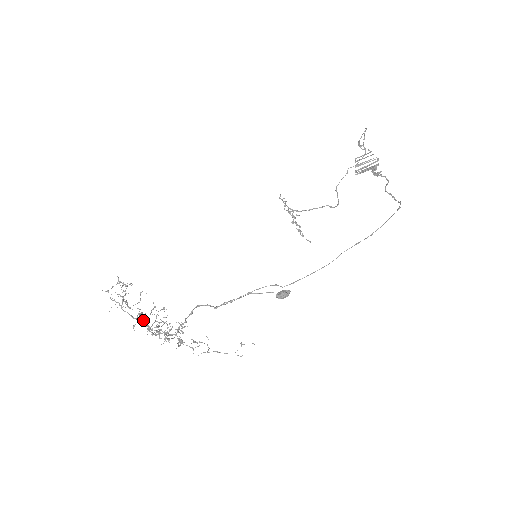
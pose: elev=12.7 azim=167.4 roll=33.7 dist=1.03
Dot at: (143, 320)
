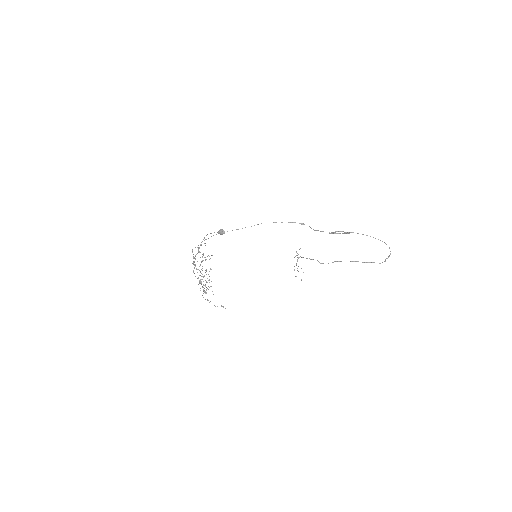
Dot at: occluded
